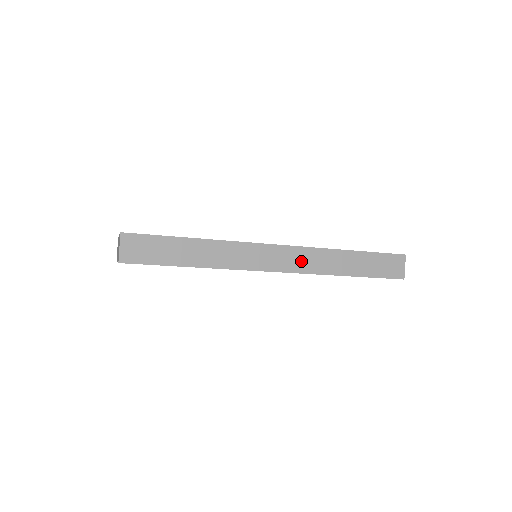
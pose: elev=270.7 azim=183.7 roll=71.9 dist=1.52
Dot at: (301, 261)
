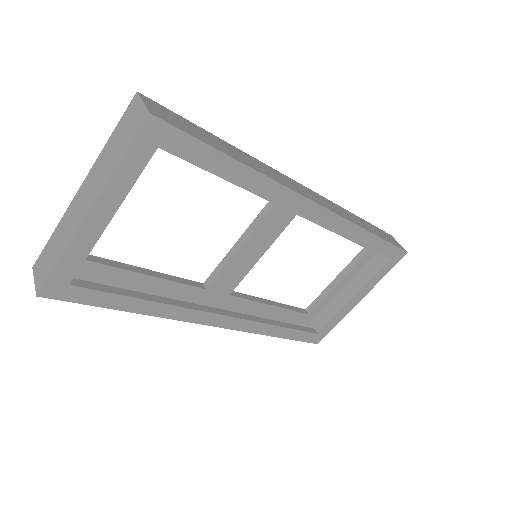
Dot at: (329, 205)
